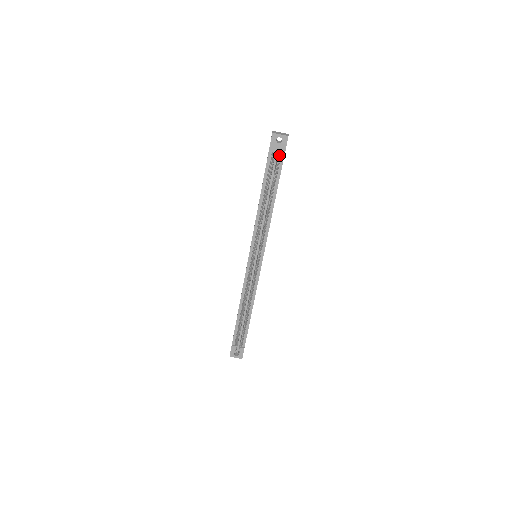
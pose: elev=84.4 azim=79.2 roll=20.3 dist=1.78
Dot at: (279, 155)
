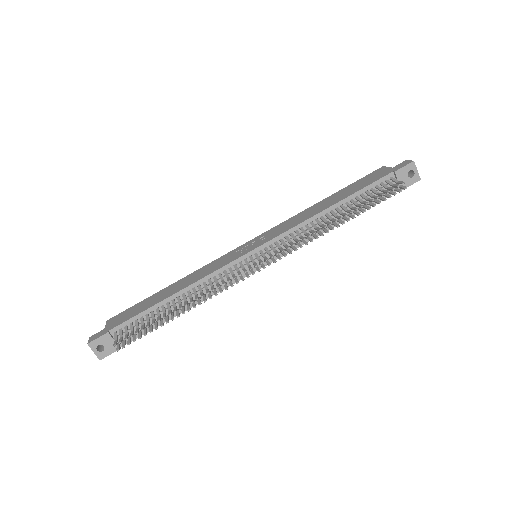
Dot at: occluded
